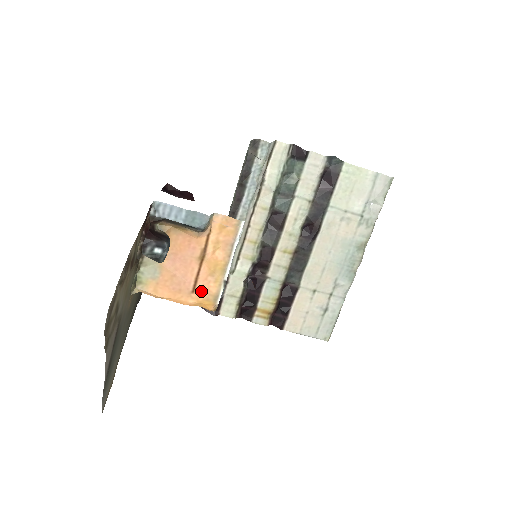
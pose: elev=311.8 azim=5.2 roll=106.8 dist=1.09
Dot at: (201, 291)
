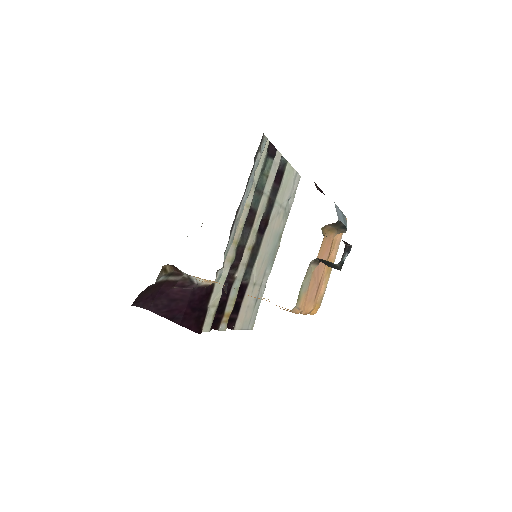
Dot at: (318, 295)
